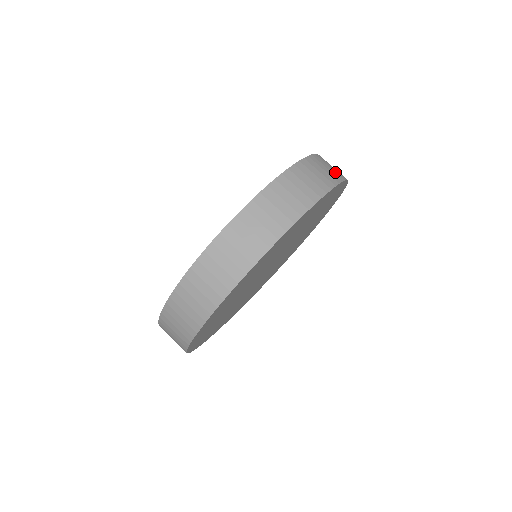
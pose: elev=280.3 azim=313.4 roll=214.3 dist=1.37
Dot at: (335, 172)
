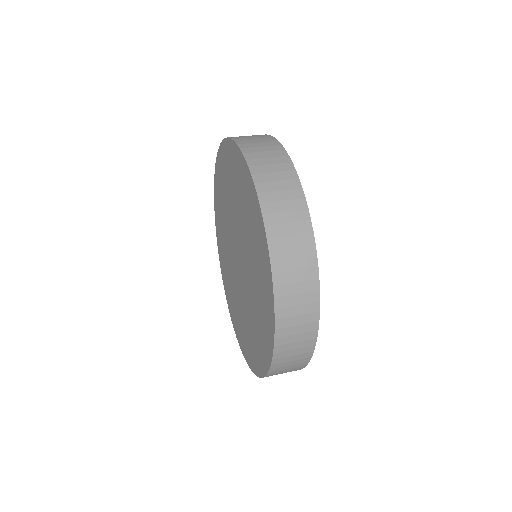
Dot at: occluded
